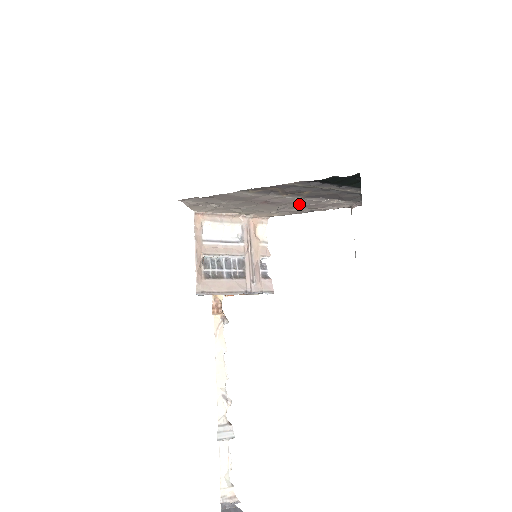
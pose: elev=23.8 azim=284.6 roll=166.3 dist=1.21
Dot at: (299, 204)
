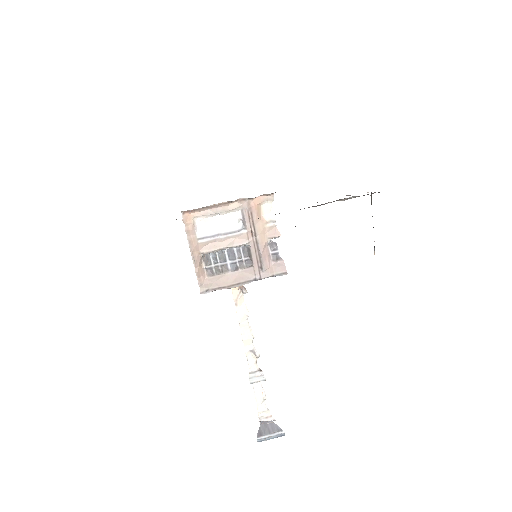
Dot at: occluded
